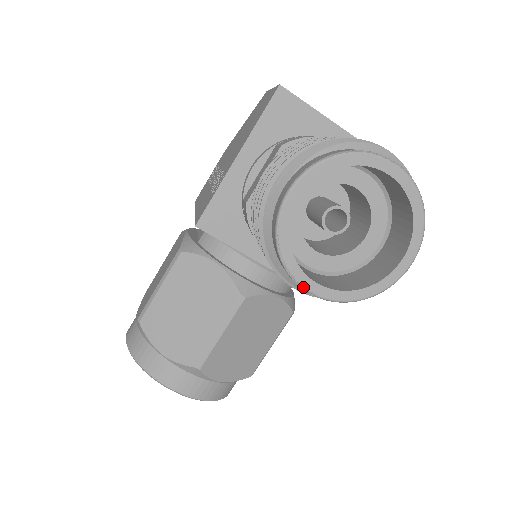
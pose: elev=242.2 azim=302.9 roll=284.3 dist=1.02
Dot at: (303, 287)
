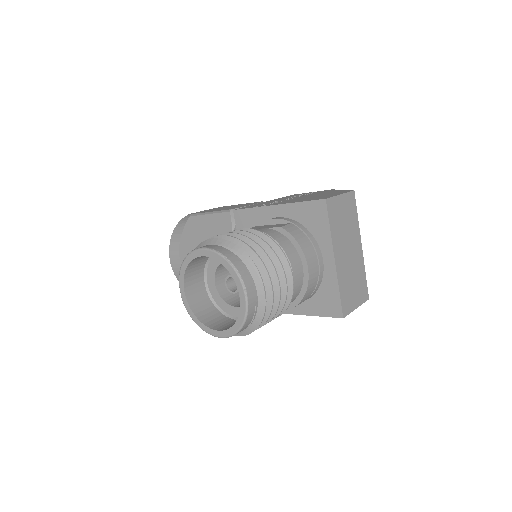
Dot at: (180, 287)
